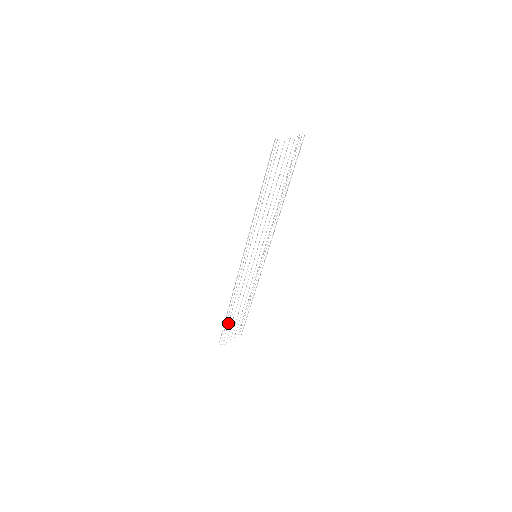
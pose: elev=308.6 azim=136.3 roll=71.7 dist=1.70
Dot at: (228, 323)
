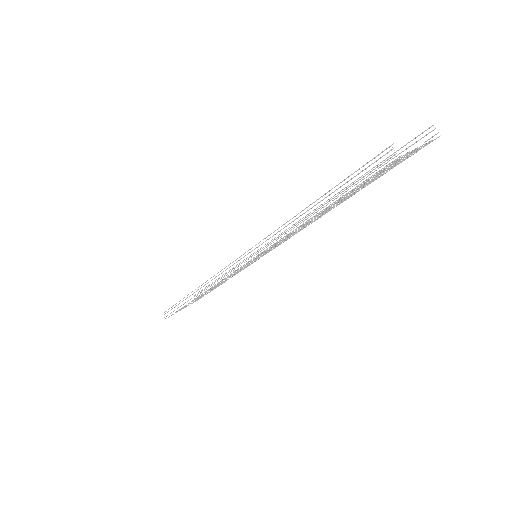
Dot at: (184, 306)
